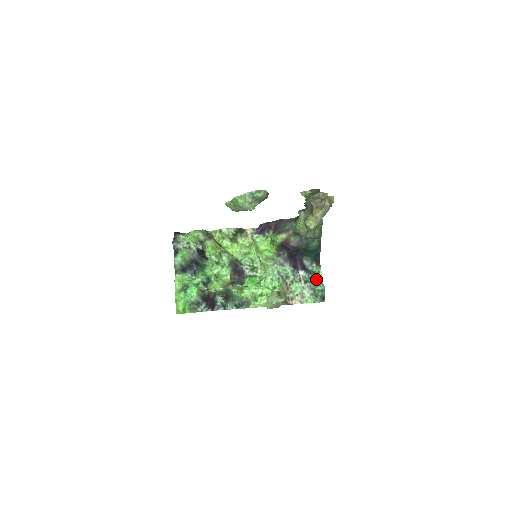
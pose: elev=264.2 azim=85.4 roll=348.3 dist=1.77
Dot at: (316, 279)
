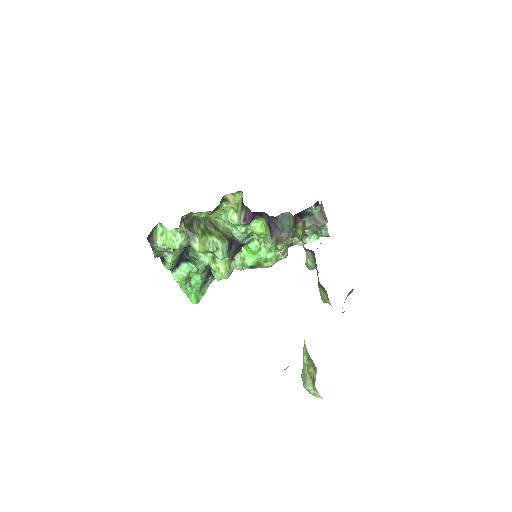
Dot at: occluded
